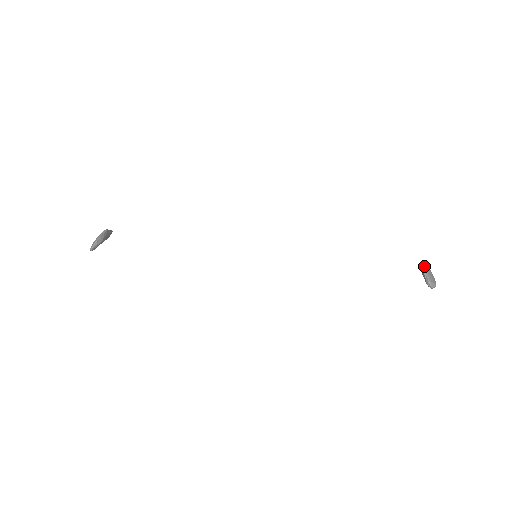
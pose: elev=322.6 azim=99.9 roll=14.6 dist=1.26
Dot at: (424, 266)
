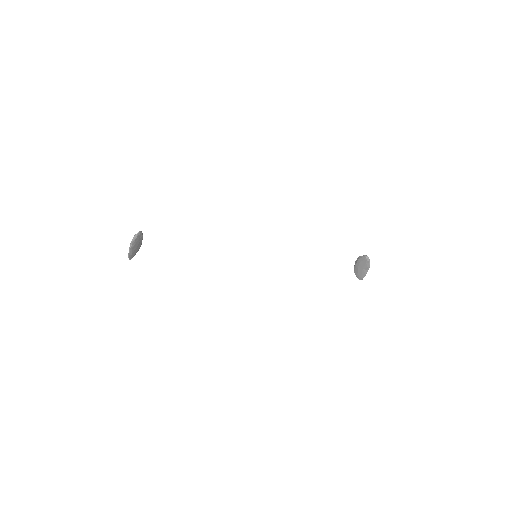
Dot at: (358, 257)
